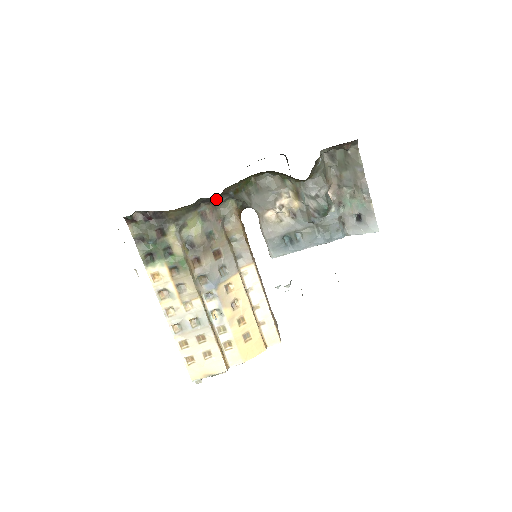
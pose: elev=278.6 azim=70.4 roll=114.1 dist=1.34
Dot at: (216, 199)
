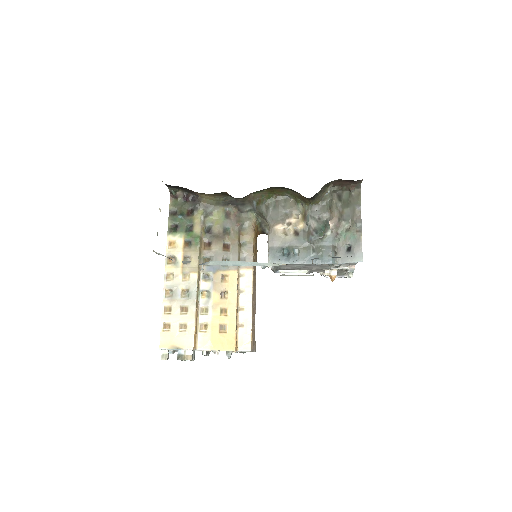
Dot at: (242, 205)
